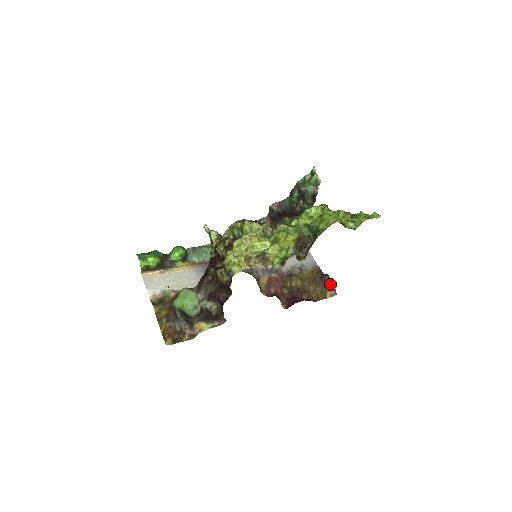
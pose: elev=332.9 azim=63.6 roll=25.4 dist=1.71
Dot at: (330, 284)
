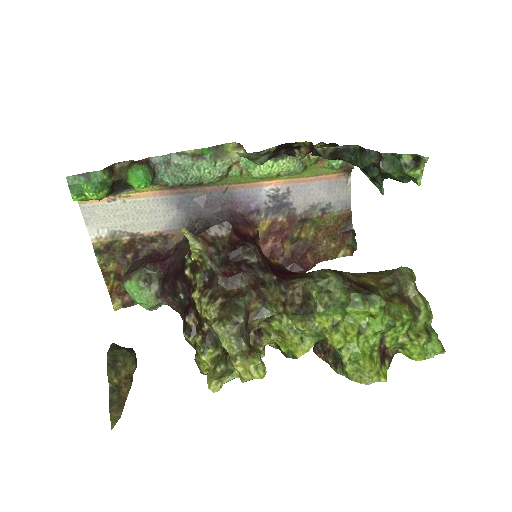
Dot at: (351, 245)
